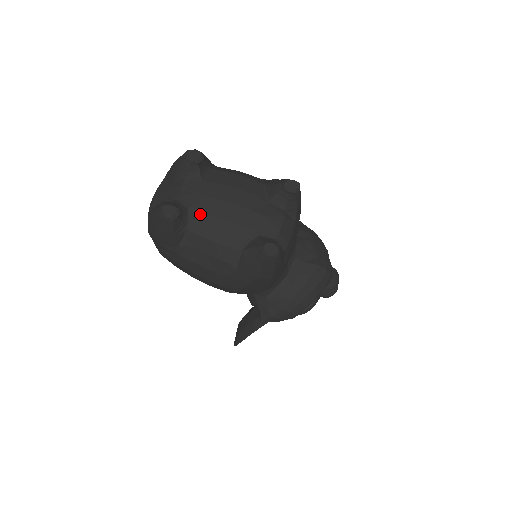
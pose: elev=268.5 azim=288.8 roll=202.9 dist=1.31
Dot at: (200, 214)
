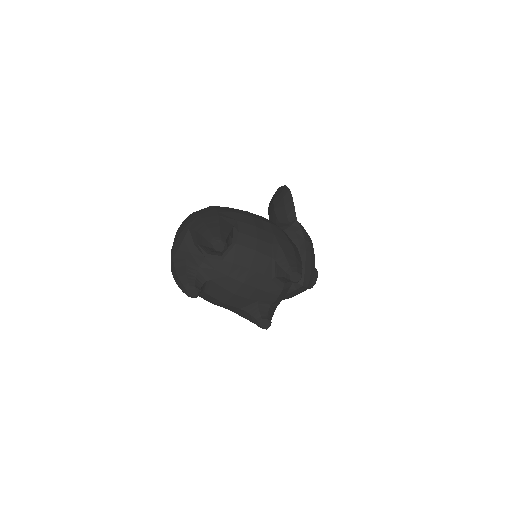
Dot at: (216, 286)
